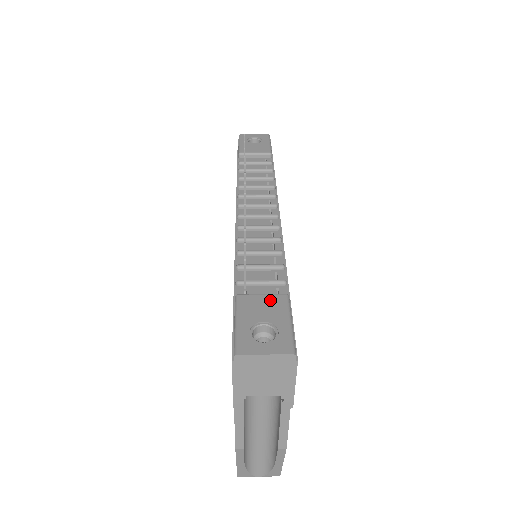
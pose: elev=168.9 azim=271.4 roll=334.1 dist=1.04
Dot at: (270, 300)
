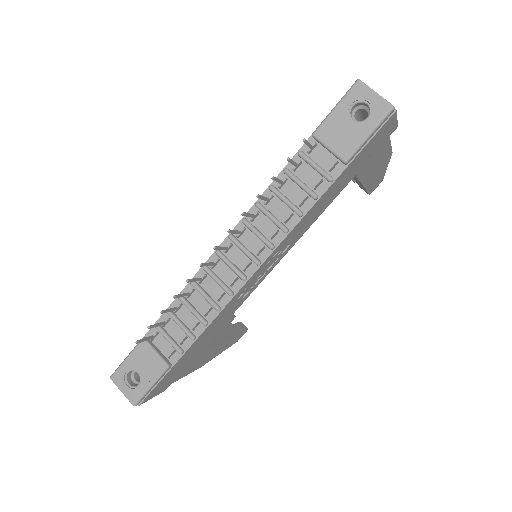
Dot at: (154, 362)
